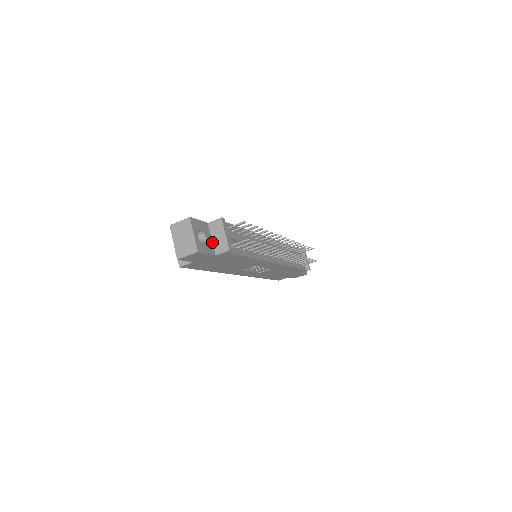
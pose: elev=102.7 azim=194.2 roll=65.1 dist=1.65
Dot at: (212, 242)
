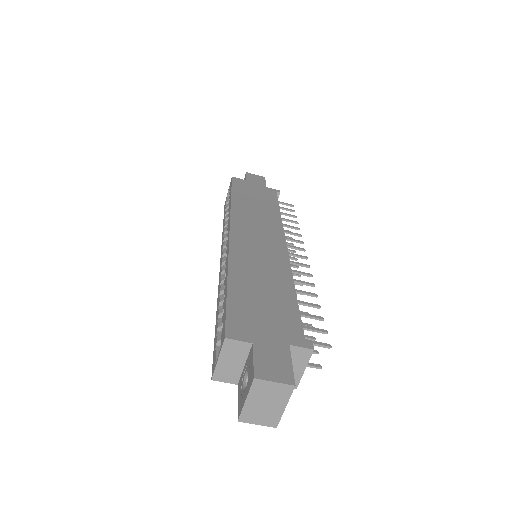
Dot at: occluded
